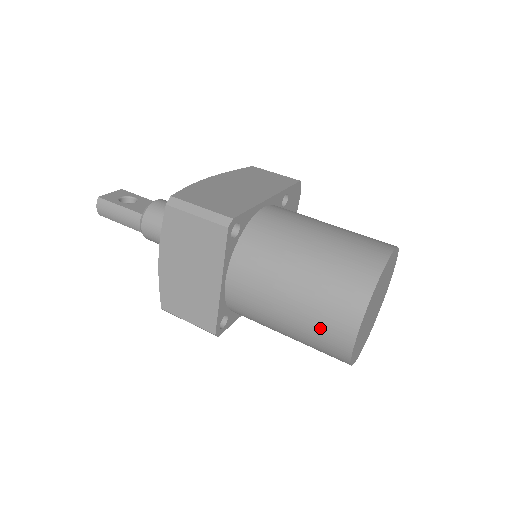
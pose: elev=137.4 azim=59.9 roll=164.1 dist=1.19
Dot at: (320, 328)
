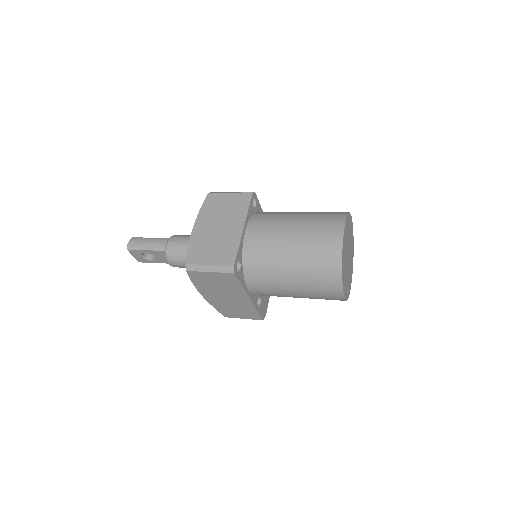
Dot at: (318, 235)
